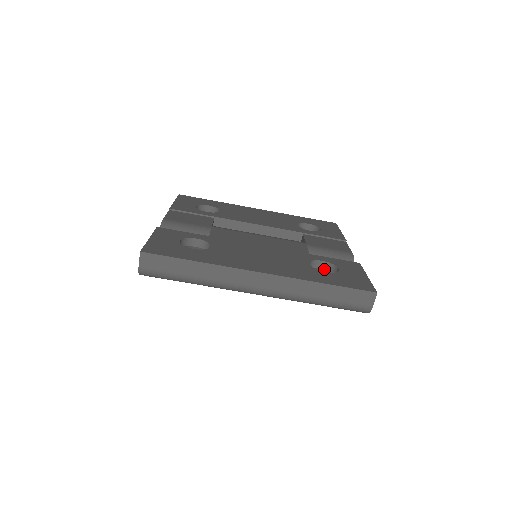
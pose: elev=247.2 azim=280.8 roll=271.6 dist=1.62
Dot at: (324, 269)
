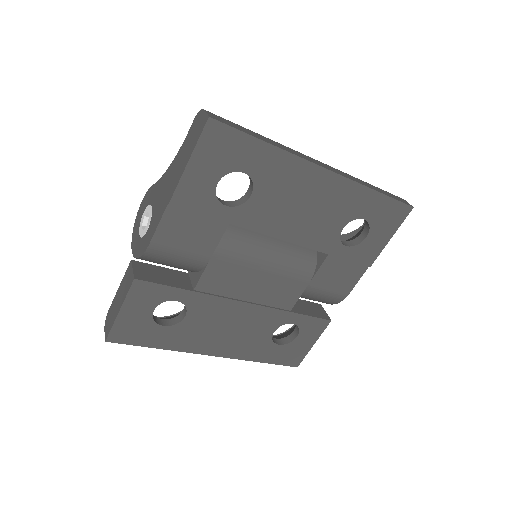
Dot at: occluded
